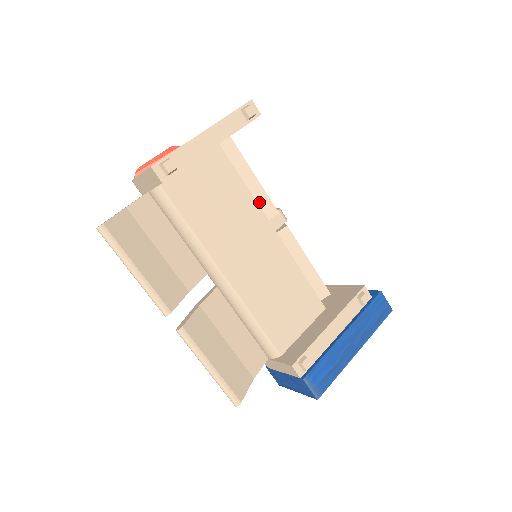
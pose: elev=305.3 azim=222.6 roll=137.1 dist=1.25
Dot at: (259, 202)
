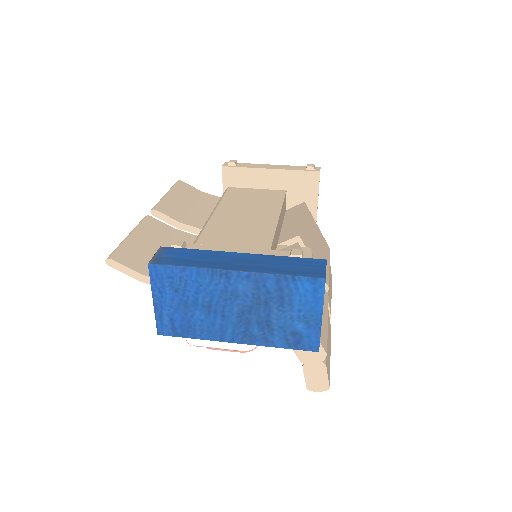
Dot at: (292, 231)
